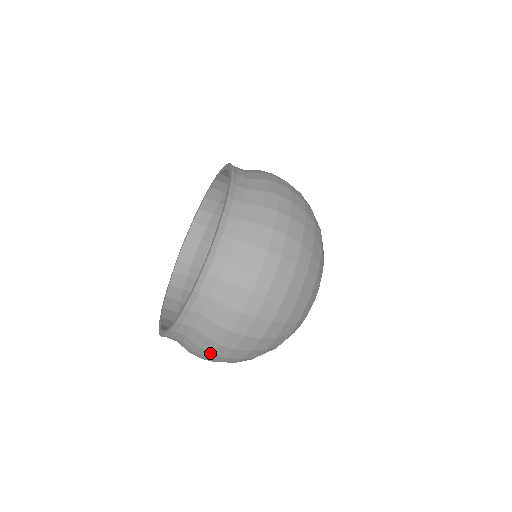
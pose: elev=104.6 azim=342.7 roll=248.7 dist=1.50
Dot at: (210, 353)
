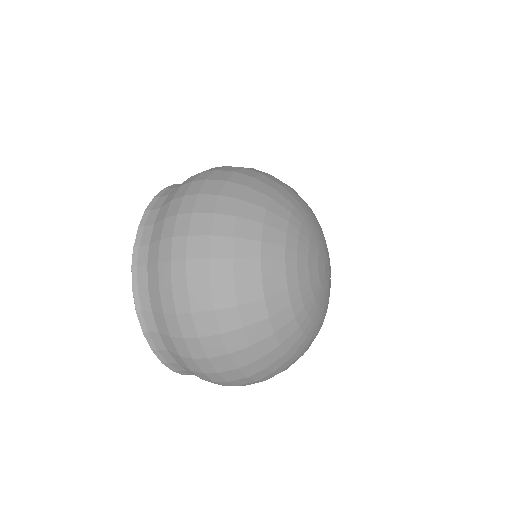
Dot at: (201, 373)
